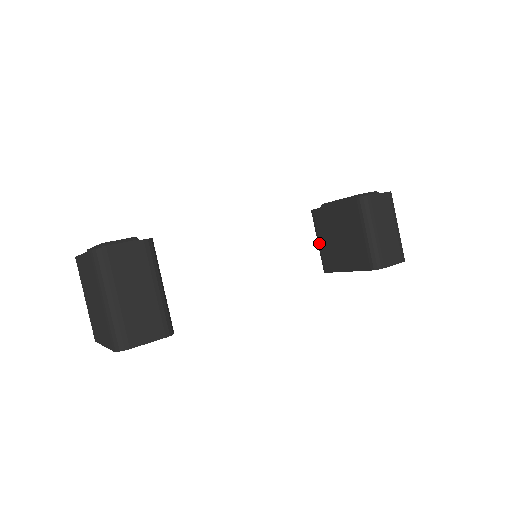
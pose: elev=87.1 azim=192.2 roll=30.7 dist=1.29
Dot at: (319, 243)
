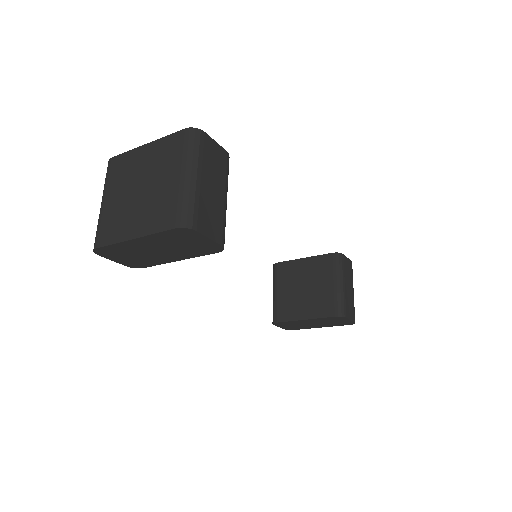
Dot at: (276, 293)
